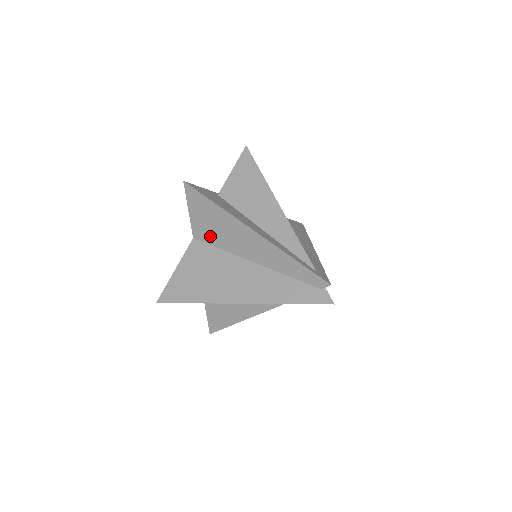
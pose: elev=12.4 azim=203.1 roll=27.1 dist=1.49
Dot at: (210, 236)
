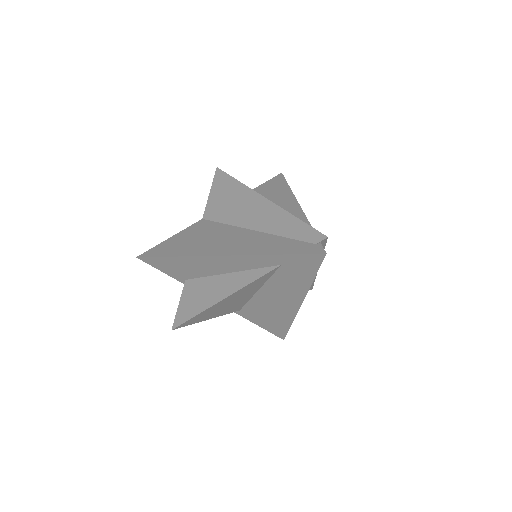
Dot at: (220, 213)
